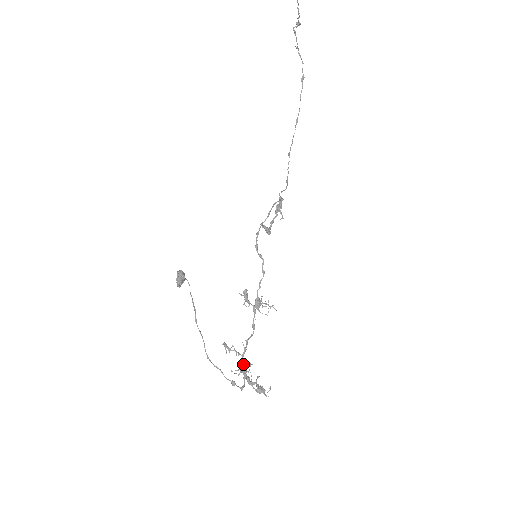
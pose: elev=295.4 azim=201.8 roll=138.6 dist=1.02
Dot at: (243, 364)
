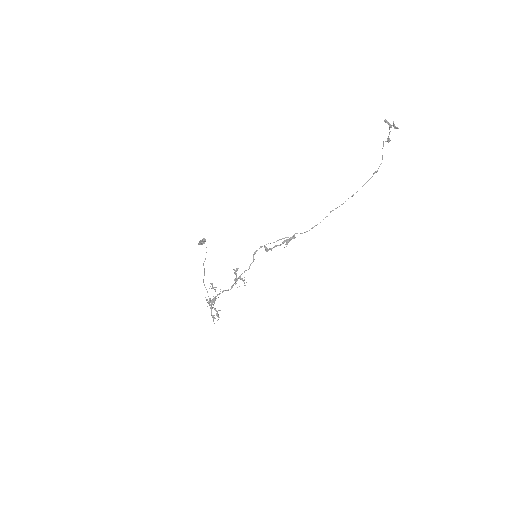
Dot at: (215, 299)
